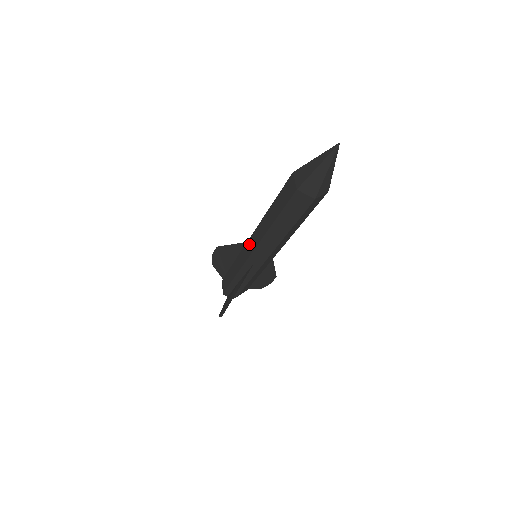
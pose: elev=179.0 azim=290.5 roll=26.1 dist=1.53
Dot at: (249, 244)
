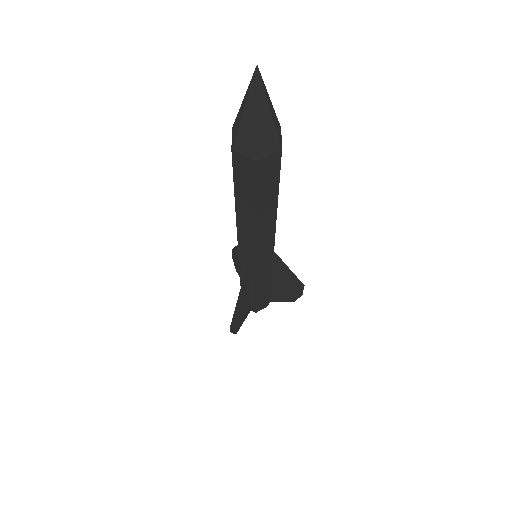
Dot at: occluded
